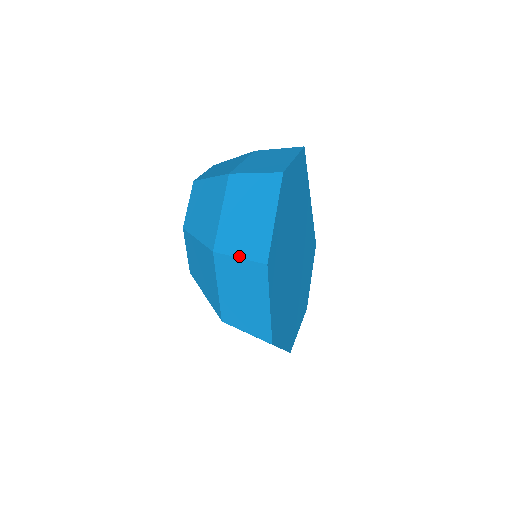
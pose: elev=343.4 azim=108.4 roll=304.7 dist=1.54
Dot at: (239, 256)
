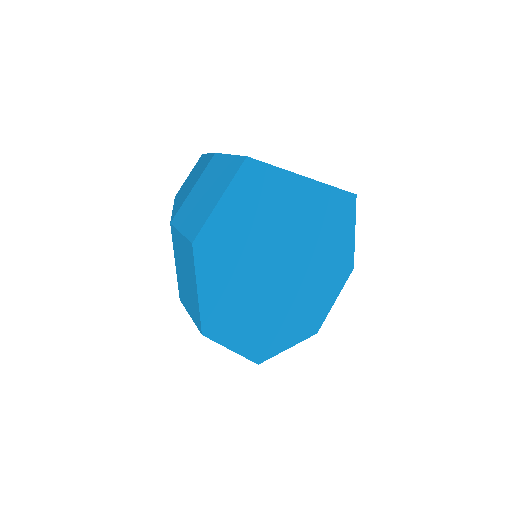
Dot at: (190, 315)
